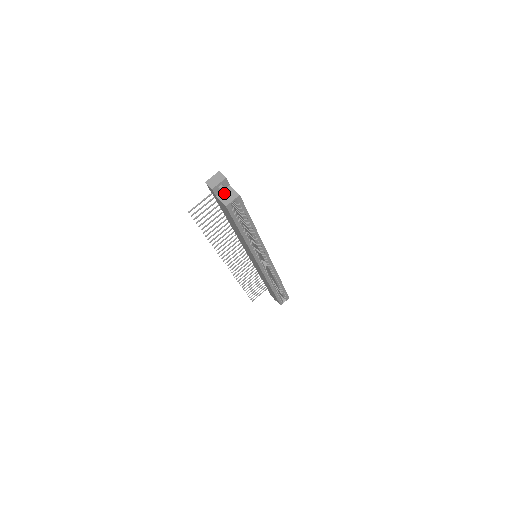
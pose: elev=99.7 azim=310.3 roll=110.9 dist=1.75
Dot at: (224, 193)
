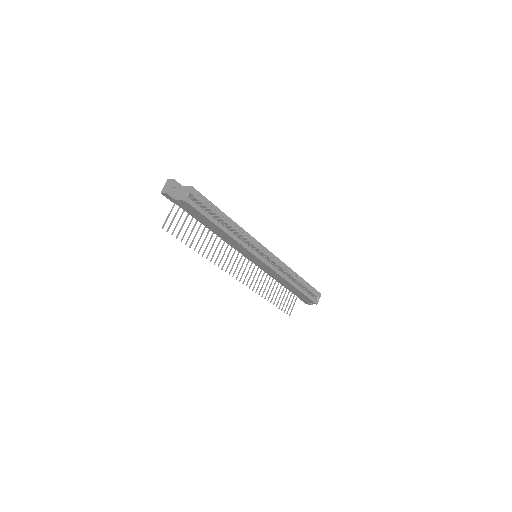
Dot at: (180, 194)
